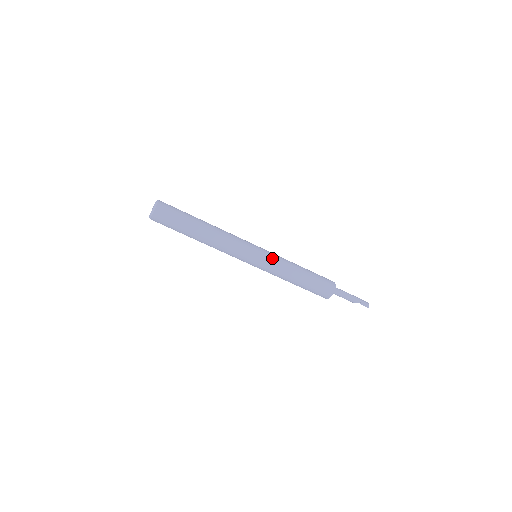
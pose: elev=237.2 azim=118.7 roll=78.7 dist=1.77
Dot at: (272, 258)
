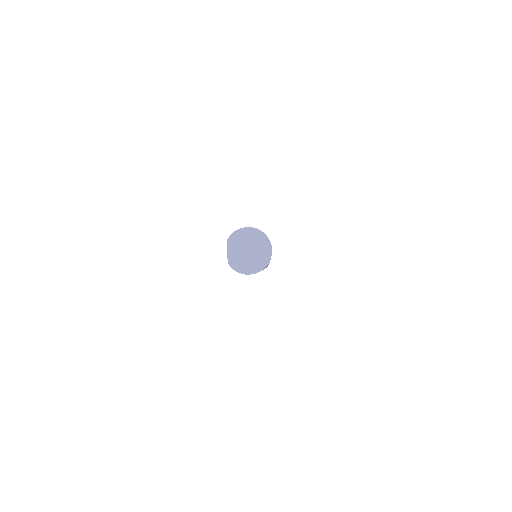
Dot at: occluded
